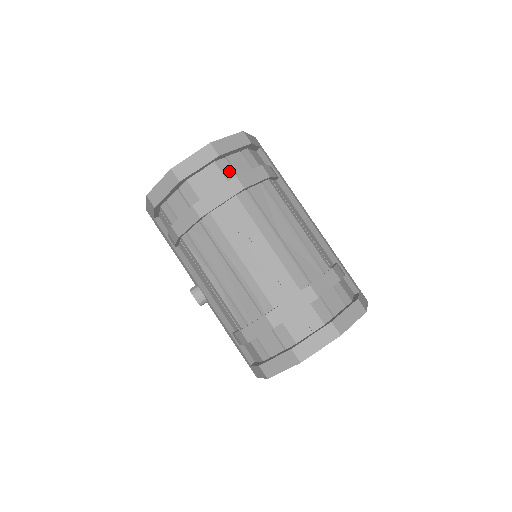
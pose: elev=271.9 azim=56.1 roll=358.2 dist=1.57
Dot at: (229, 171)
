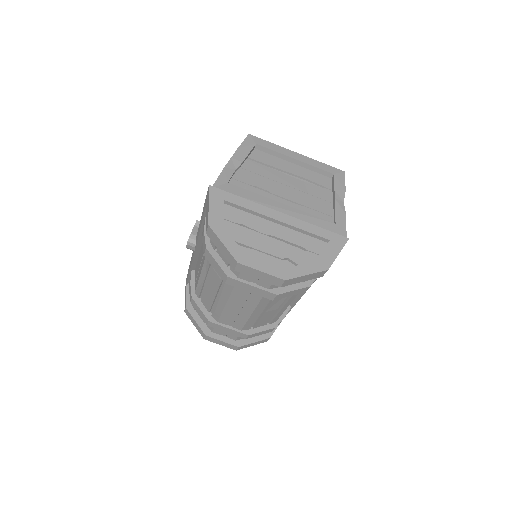
Dot at: occluded
